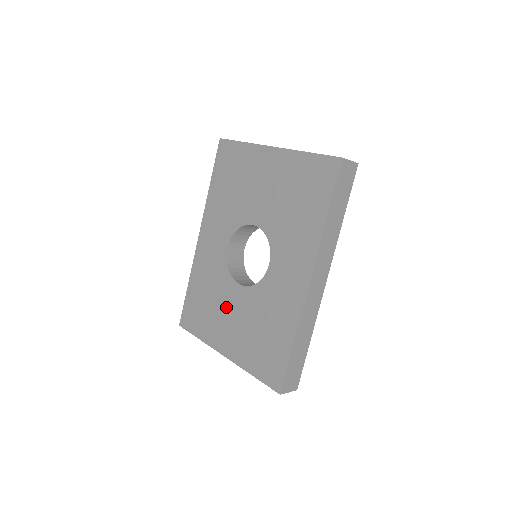
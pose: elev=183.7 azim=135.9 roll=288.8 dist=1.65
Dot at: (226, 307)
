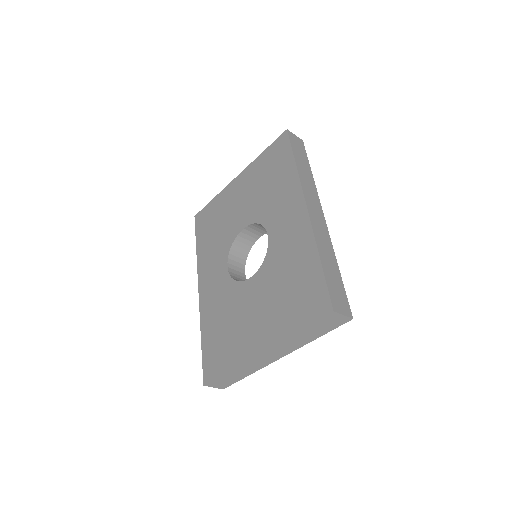
Dot at: (245, 309)
